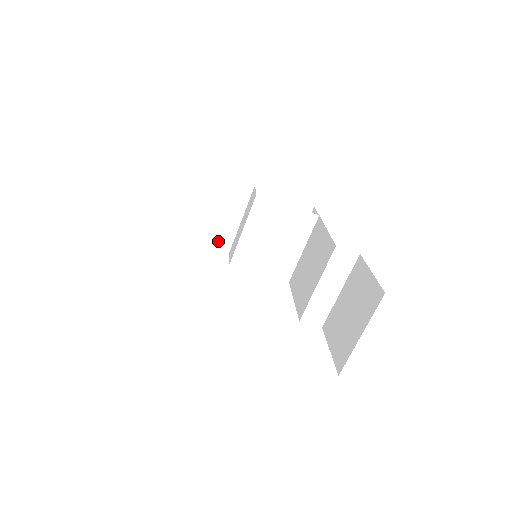
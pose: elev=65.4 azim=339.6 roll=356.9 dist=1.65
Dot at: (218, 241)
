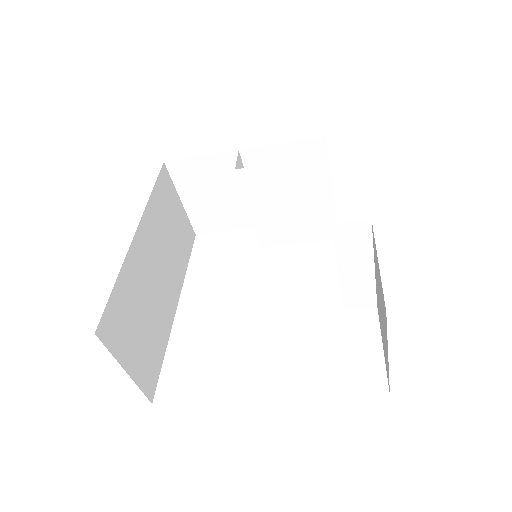
Dot at: (241, 221)
